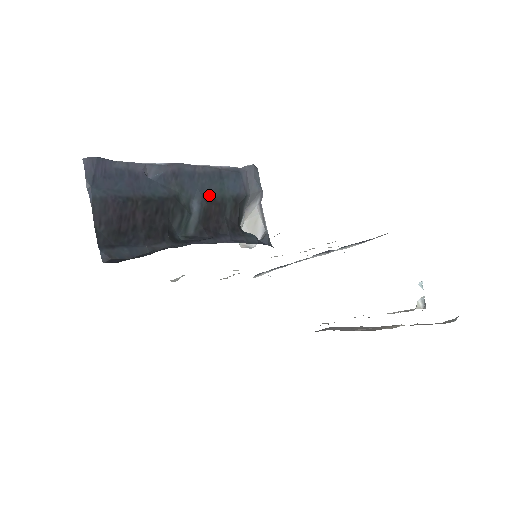
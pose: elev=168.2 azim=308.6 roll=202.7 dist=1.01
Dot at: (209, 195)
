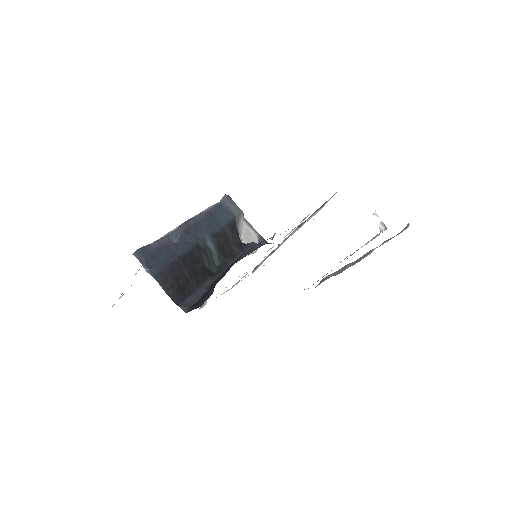
Dot at: (213, 232)
